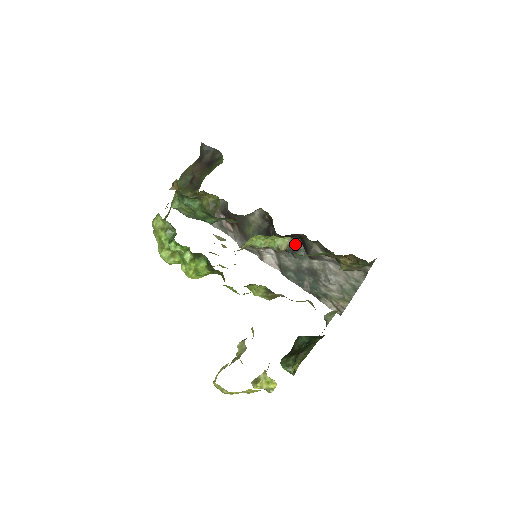
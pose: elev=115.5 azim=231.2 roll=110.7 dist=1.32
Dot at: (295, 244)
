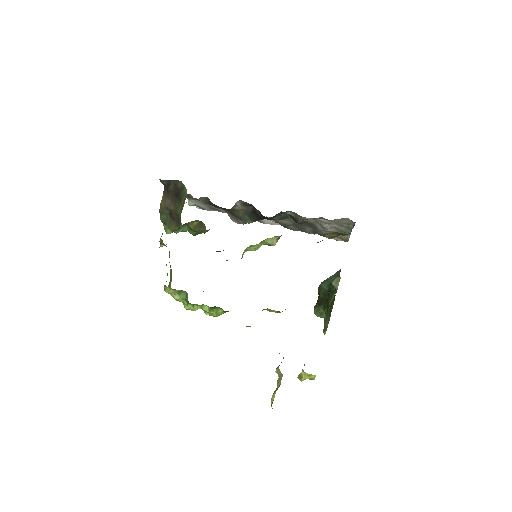
Dot at: occluded
